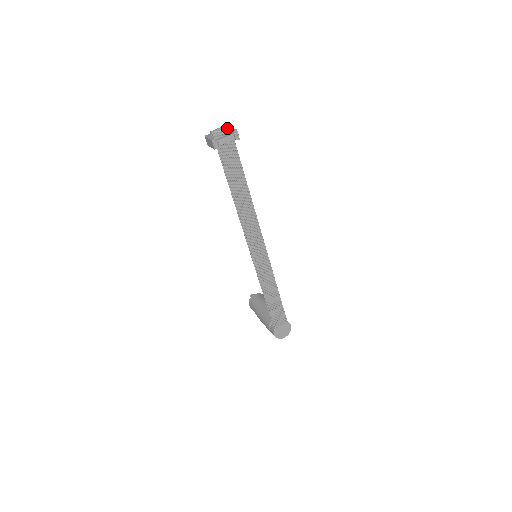
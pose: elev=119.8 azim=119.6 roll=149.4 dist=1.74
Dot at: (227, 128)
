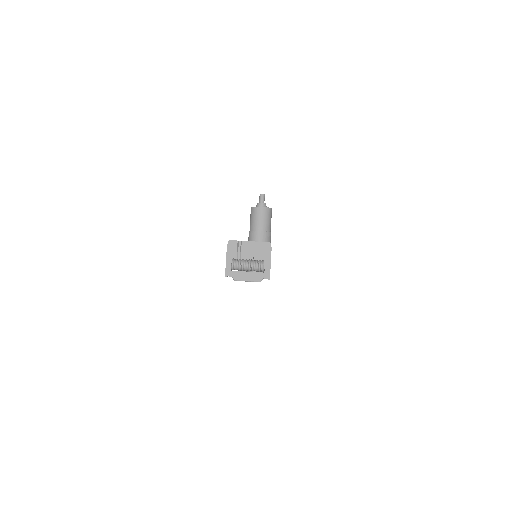
Dot at: (258, 270)
